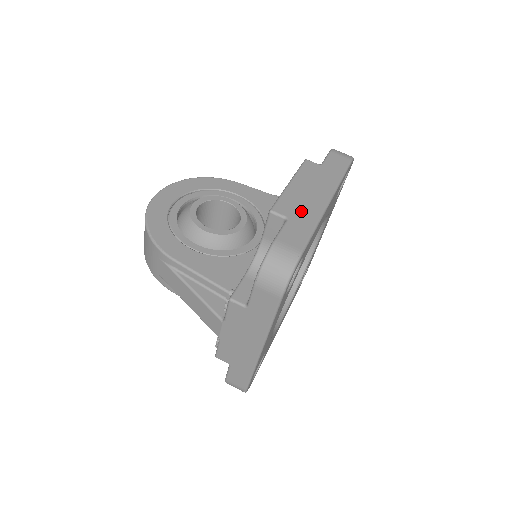
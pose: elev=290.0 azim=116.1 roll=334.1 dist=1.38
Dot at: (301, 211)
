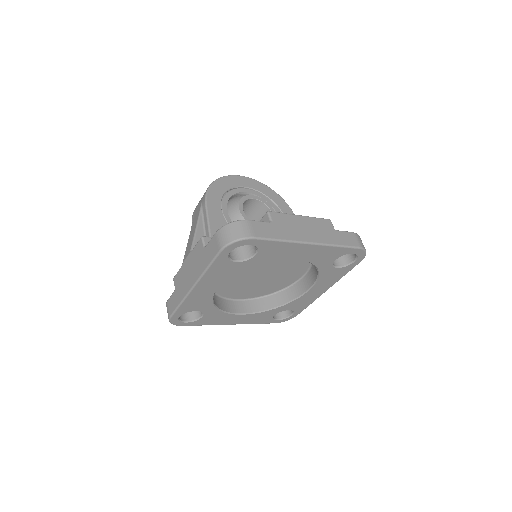
Dot at: (285, 228)
